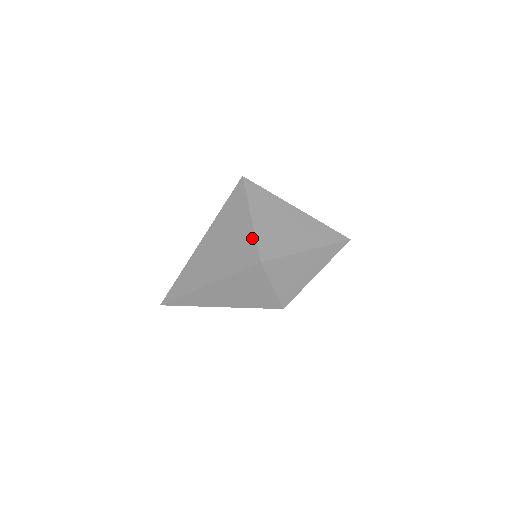
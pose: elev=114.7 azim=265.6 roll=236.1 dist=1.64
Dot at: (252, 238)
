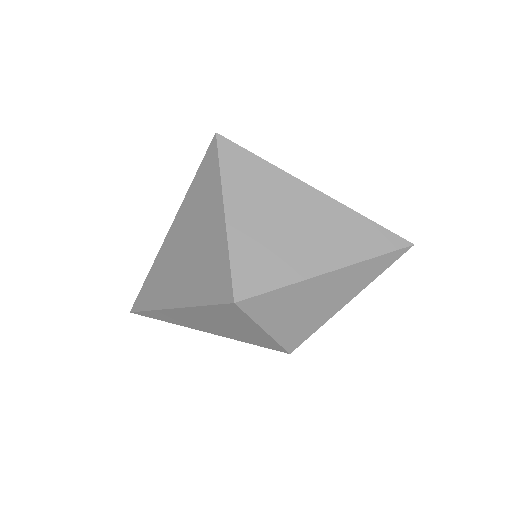
Dot at: (224, 254)
